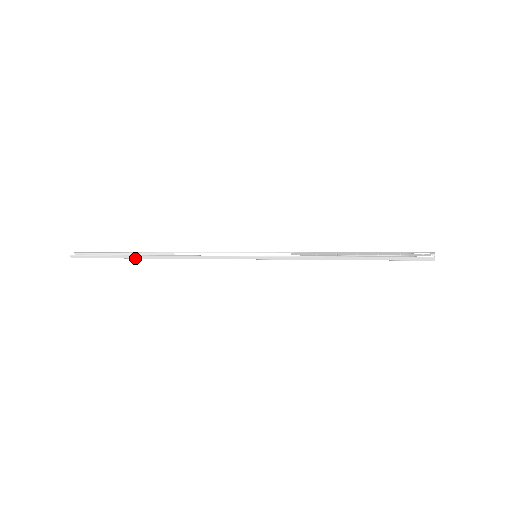
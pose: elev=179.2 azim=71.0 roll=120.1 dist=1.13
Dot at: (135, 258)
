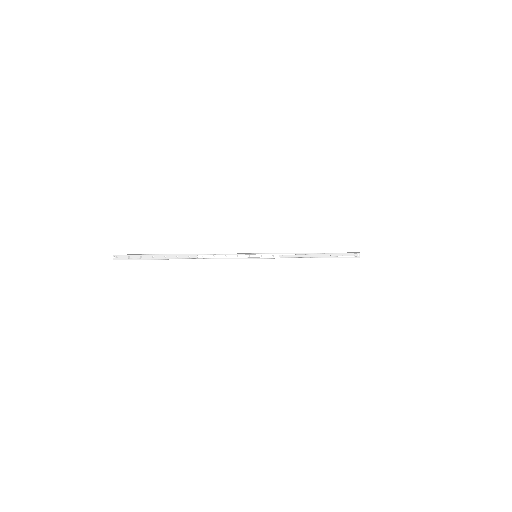
Dot at: (168, 259)
